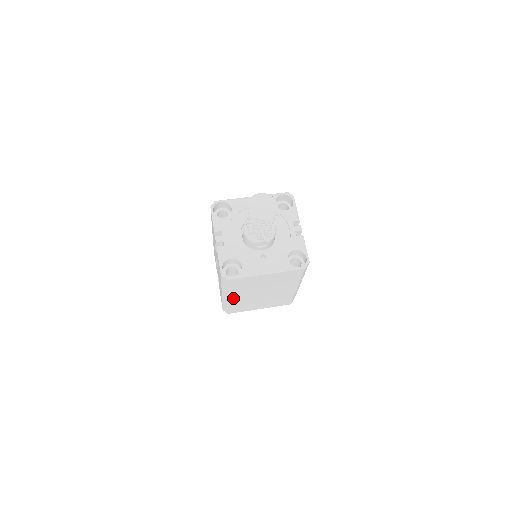
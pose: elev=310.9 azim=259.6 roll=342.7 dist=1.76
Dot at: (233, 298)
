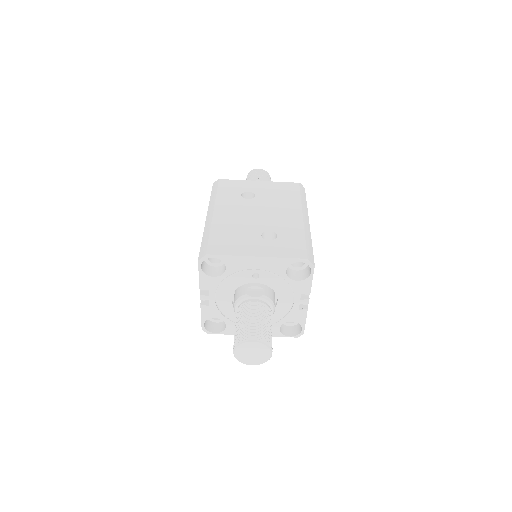
Dot at: occluded
